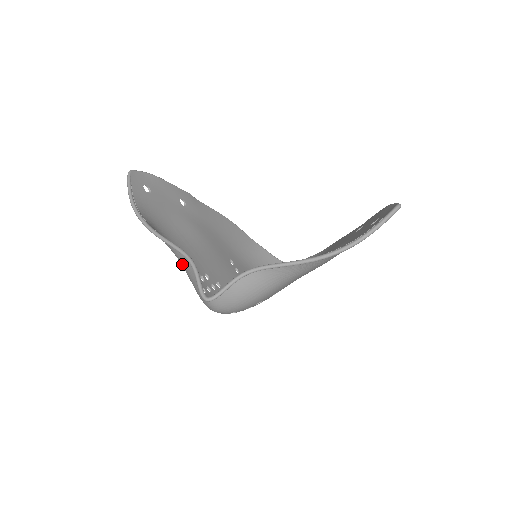
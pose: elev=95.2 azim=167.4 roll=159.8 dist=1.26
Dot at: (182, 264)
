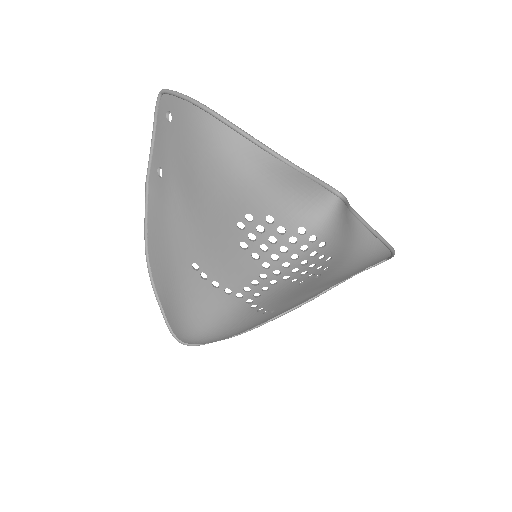
Dot at: (267, 173)
